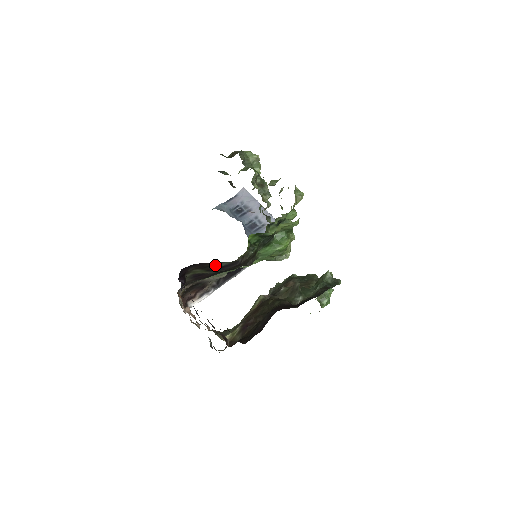
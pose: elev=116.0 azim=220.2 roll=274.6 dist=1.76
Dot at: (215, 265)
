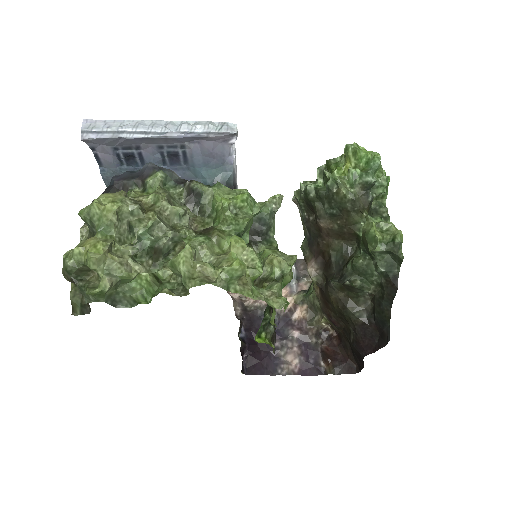
Dot at: occluded
